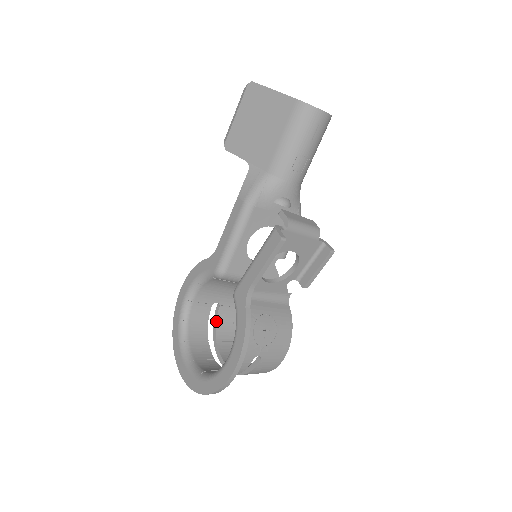
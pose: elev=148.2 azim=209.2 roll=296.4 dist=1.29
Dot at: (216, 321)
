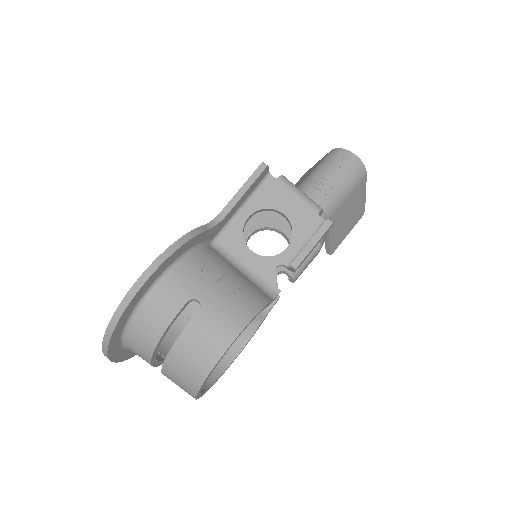
Dot at: occluded
